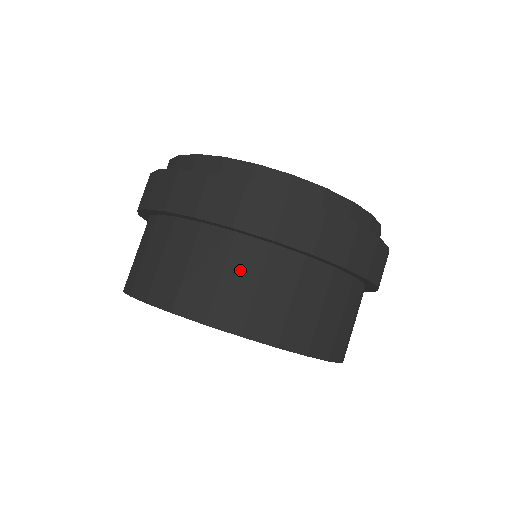
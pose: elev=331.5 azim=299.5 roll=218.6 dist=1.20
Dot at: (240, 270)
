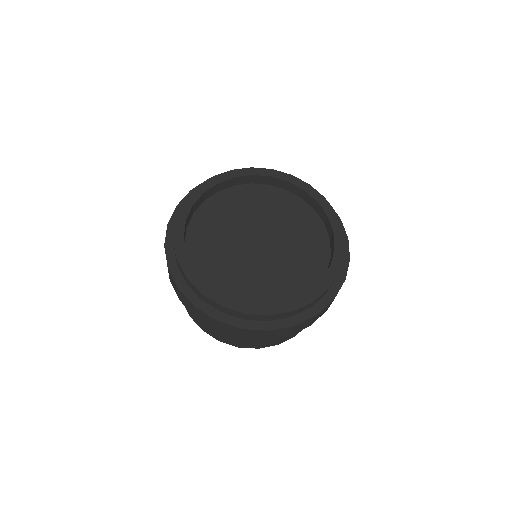
Dot at: occluded
